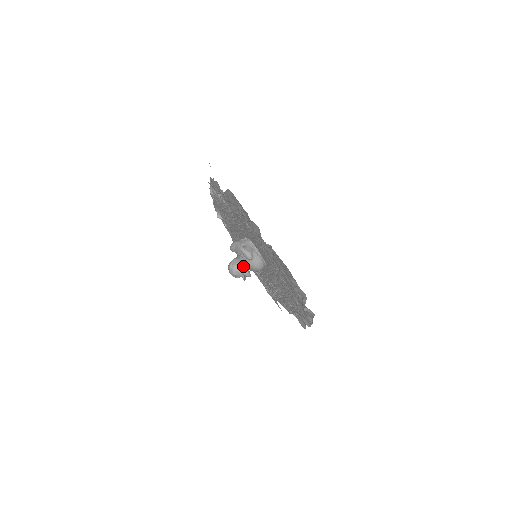
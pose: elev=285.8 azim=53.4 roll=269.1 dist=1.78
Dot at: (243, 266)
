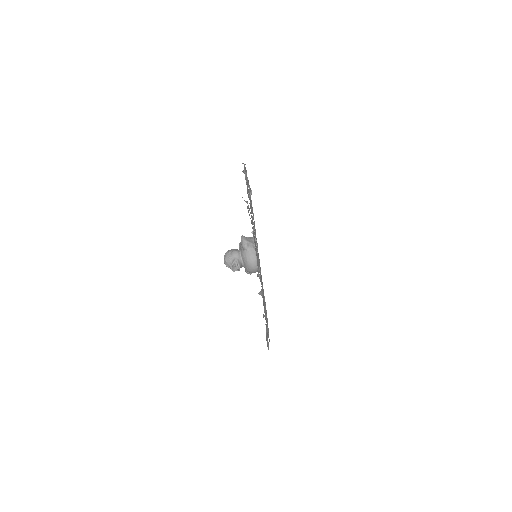
Dot at: (237, 254)
